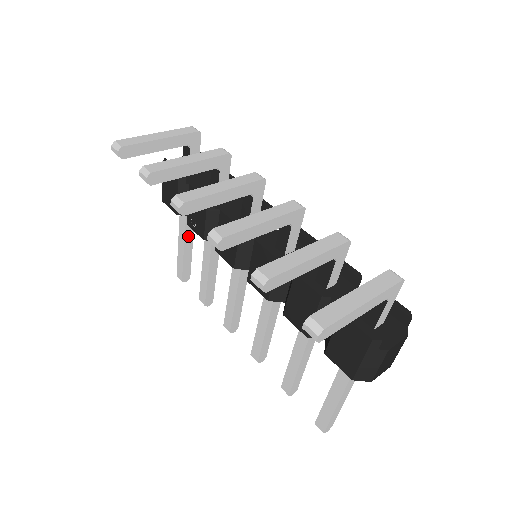
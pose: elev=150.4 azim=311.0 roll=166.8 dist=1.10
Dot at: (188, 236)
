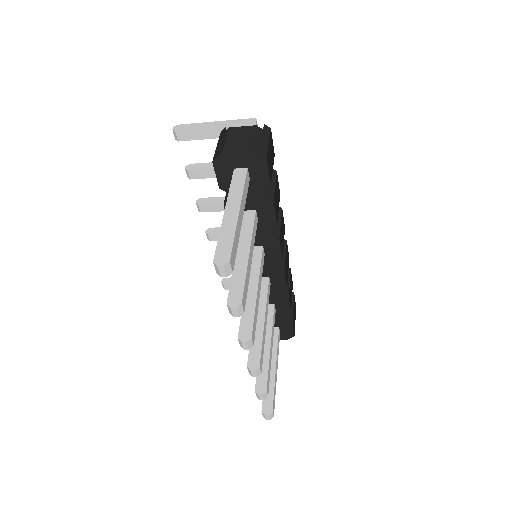
Dot at: occluded
